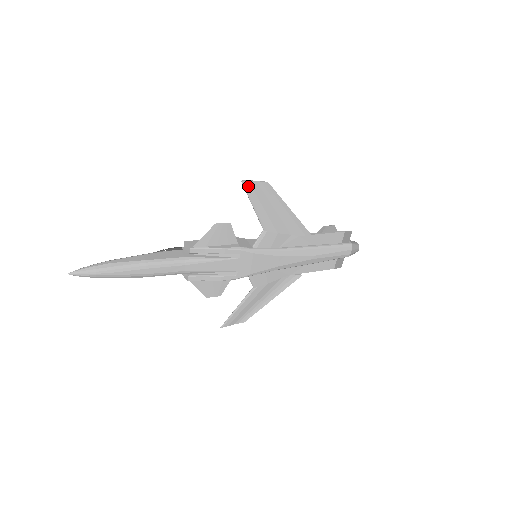
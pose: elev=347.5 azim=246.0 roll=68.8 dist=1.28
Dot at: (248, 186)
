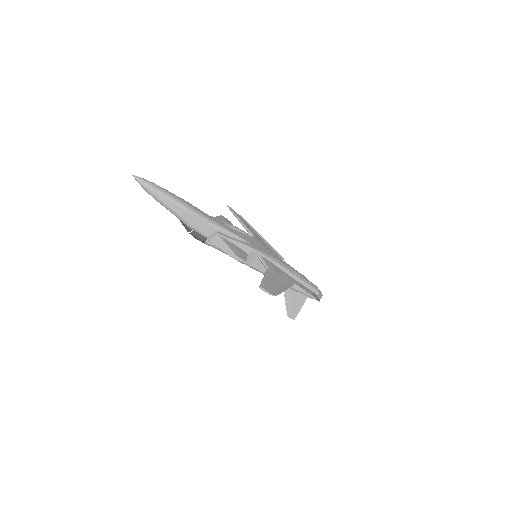
Dot at: (232, 210)
